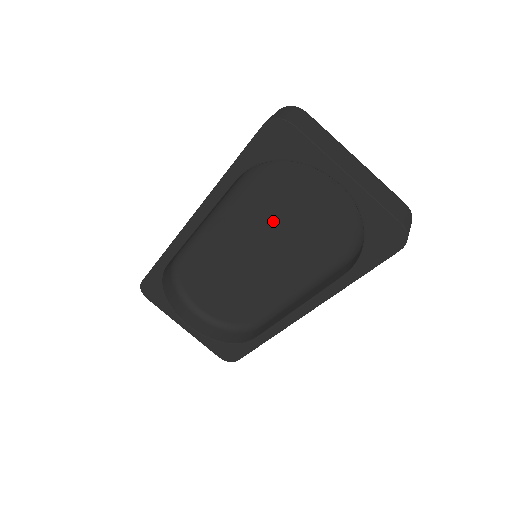
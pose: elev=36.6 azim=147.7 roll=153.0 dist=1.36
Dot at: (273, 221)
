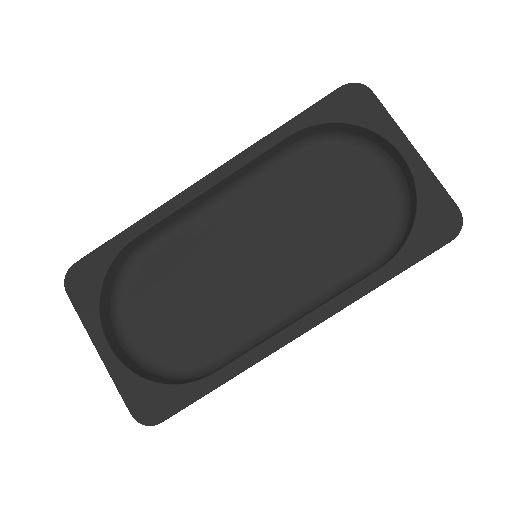
Dot at: (295, 214)
